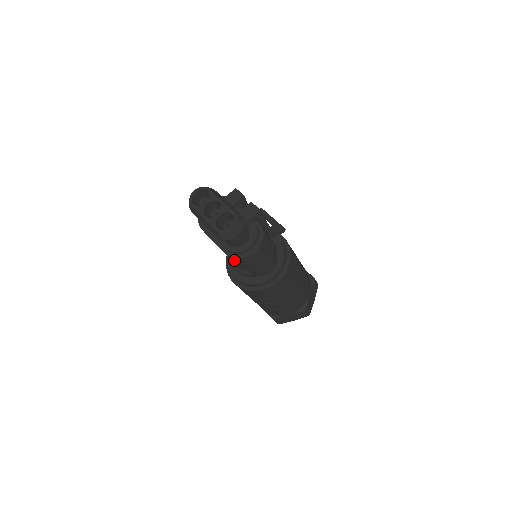
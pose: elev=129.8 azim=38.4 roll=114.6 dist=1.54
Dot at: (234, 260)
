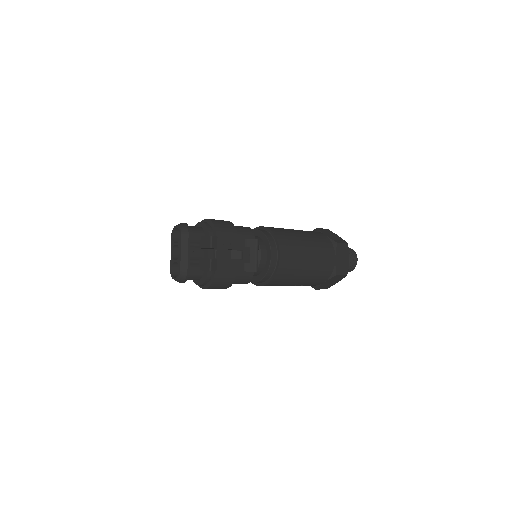
Dot at: occluded
